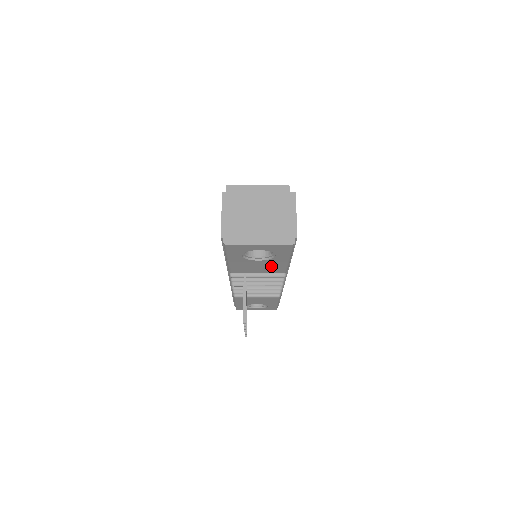
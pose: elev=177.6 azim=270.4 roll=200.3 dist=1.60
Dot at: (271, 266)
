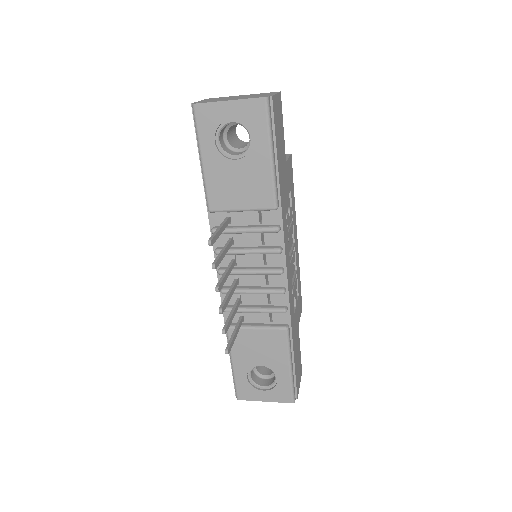
Dot at: (254, 182)
